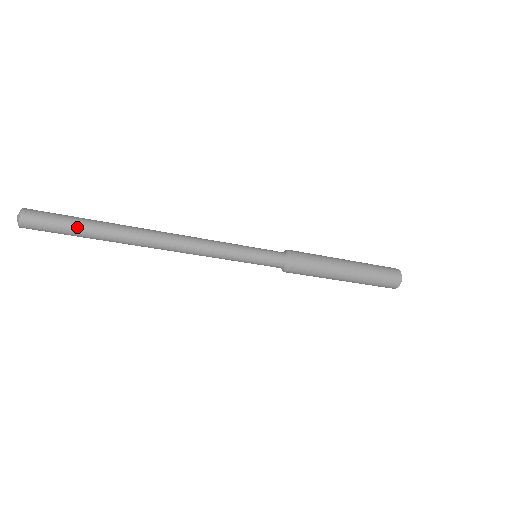
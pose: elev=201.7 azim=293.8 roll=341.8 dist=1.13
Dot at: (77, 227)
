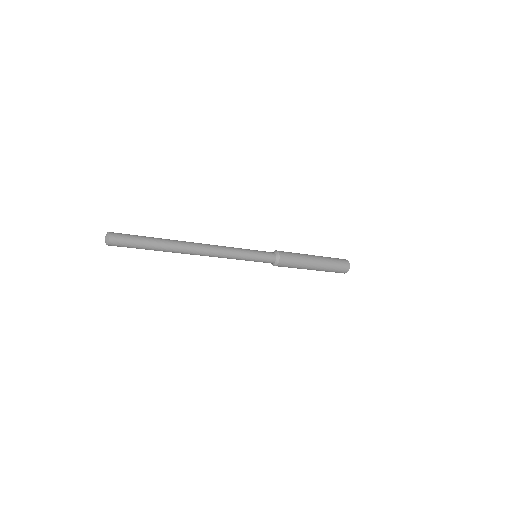
Dot at: (145, 240)
